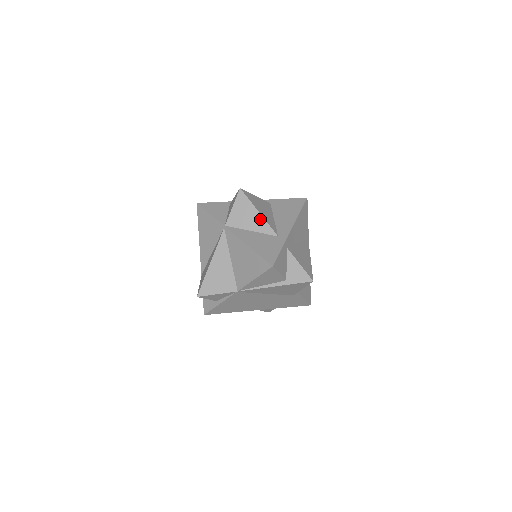
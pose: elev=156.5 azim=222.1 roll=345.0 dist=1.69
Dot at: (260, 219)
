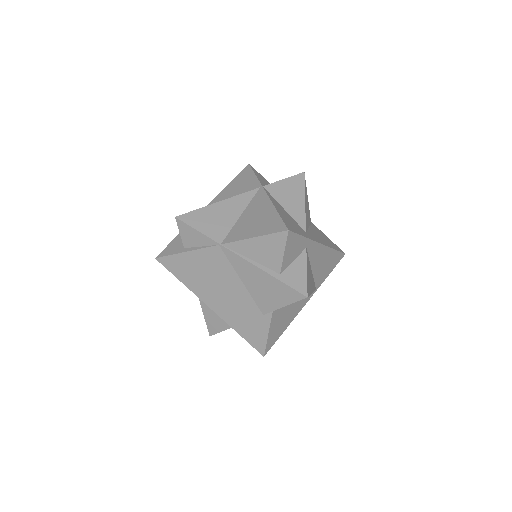
Dot at: (301, 206)
